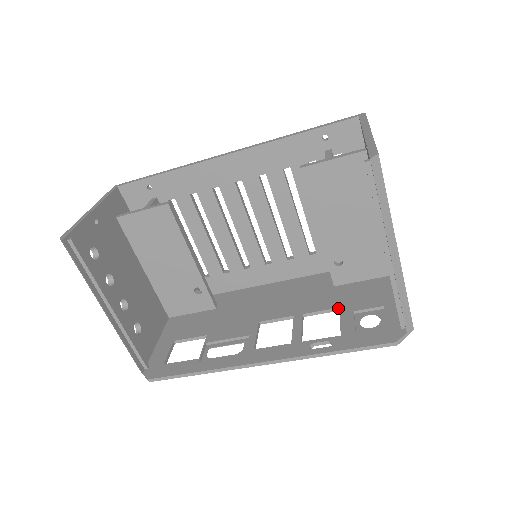
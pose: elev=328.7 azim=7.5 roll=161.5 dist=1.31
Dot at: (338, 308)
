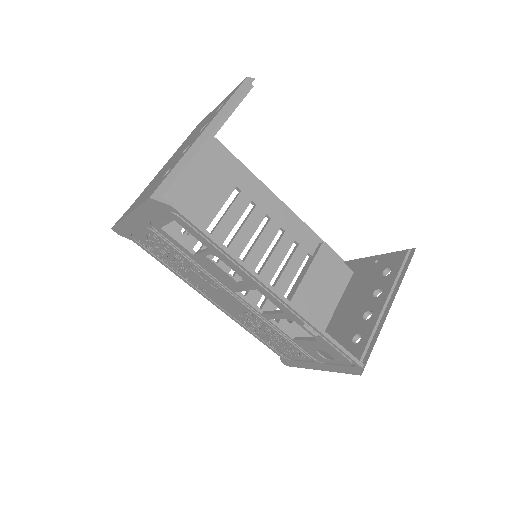
Dot at: occluded
